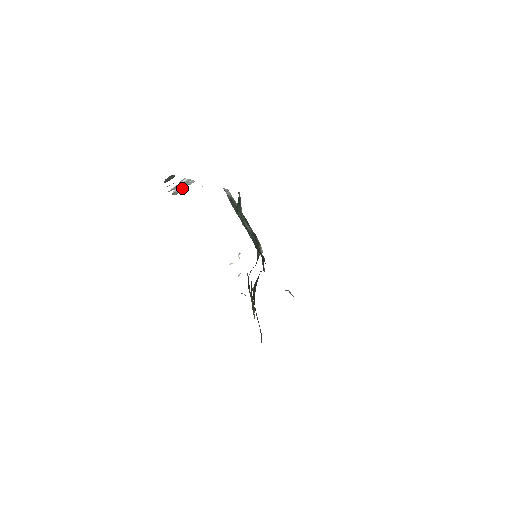
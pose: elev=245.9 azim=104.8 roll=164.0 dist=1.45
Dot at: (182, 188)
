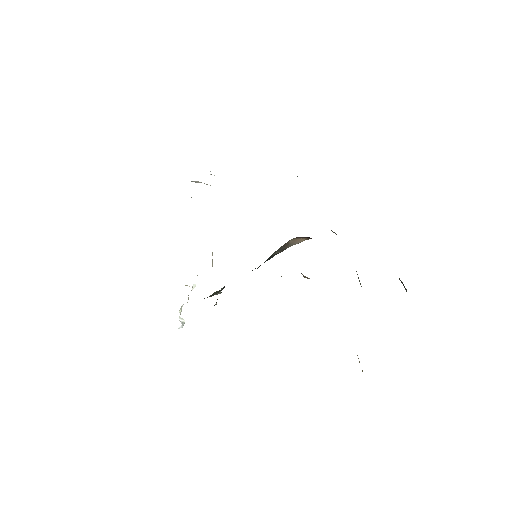
Dot at: (199, 182)
